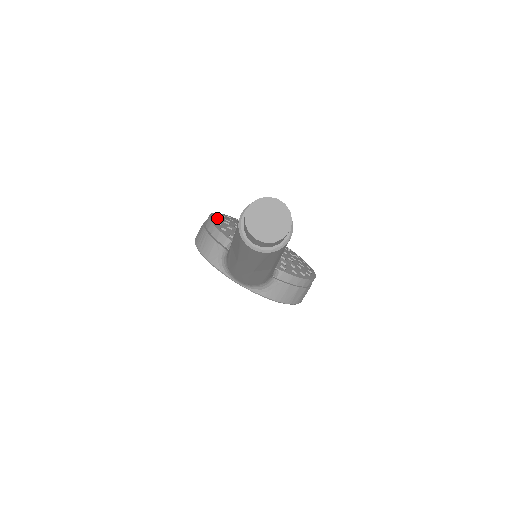
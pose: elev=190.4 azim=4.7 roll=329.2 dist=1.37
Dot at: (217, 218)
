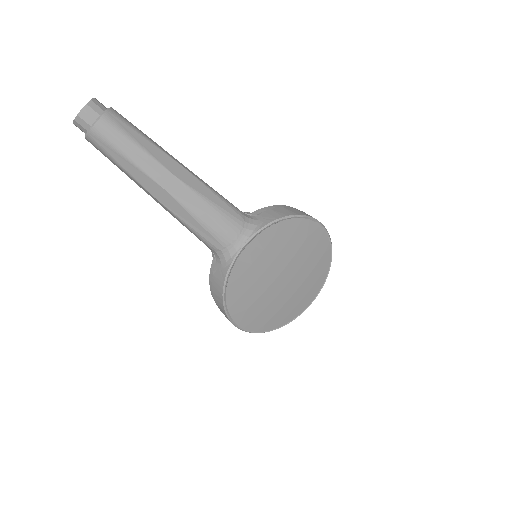
Dot at: occluded
